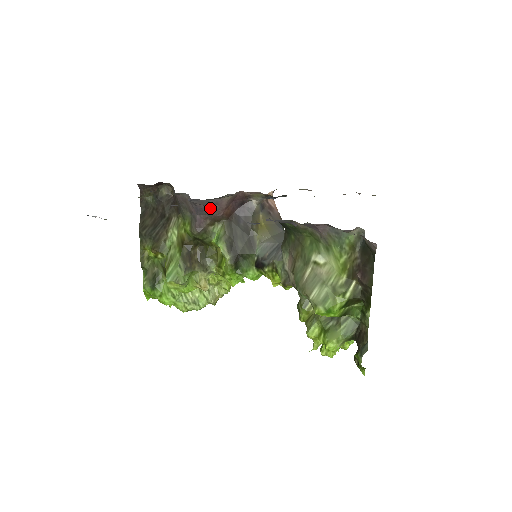
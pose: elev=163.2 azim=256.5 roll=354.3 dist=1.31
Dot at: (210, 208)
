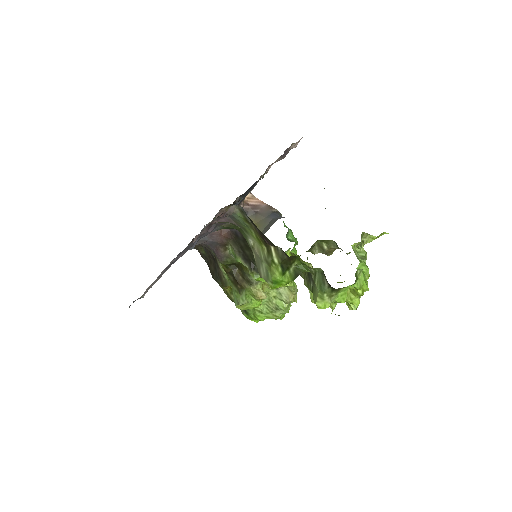
Dot at: (212, 240)
